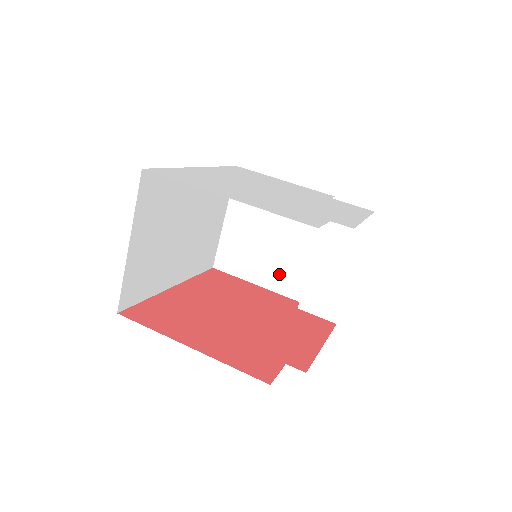
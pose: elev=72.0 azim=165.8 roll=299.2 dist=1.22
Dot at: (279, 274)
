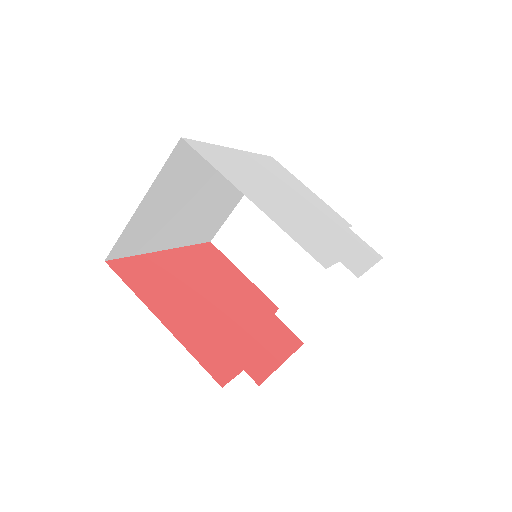
Dot at: (270, 274)
